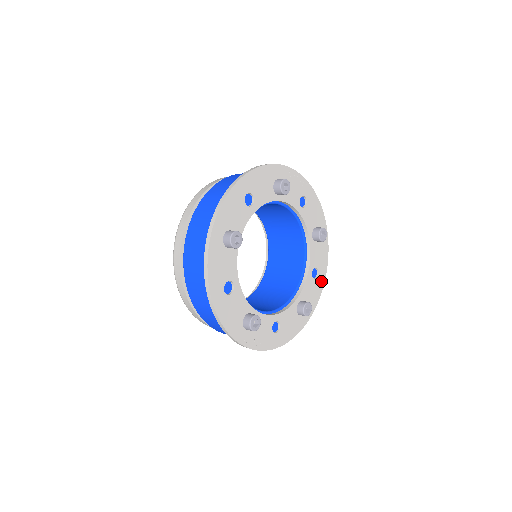
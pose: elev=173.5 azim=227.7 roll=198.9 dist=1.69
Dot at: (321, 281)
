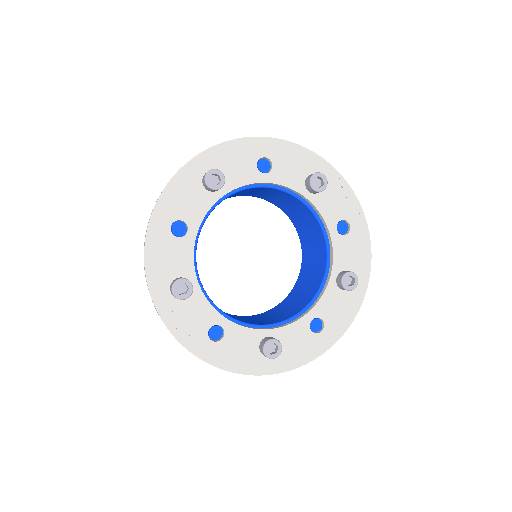
Dot at: (322, 344)
